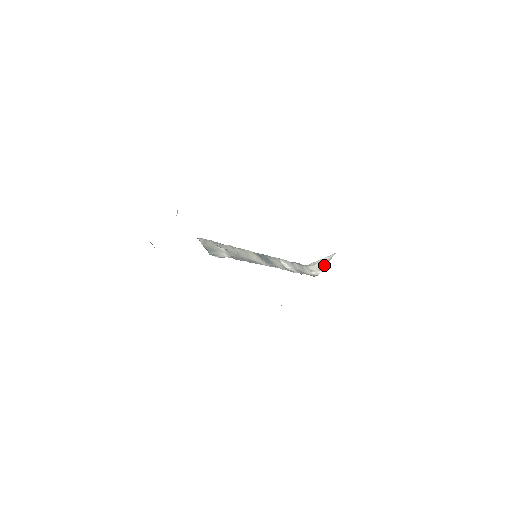
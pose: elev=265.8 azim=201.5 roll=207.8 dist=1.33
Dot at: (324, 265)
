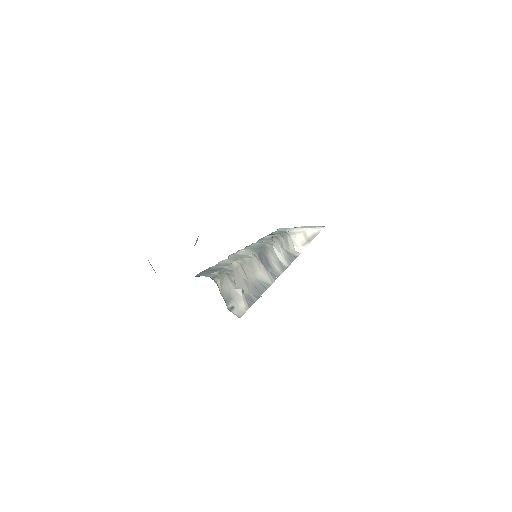
Dot at: (308, 240)
